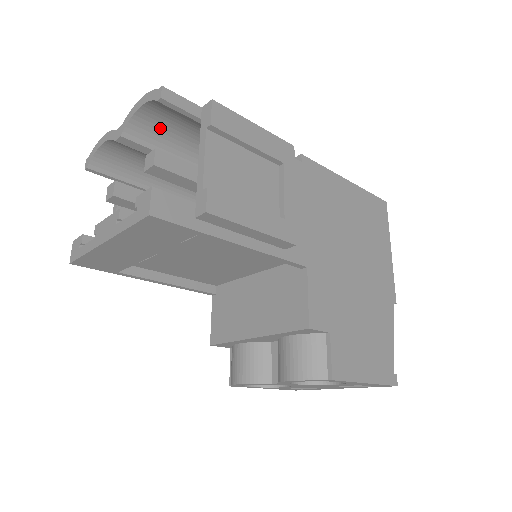
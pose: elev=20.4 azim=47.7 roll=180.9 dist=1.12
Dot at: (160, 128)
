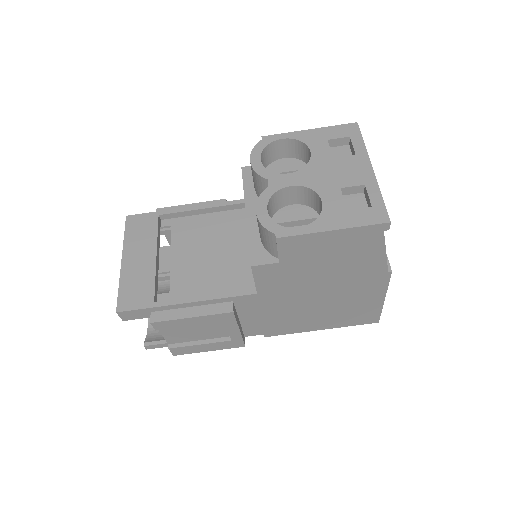
Dot at: (167, 285)
